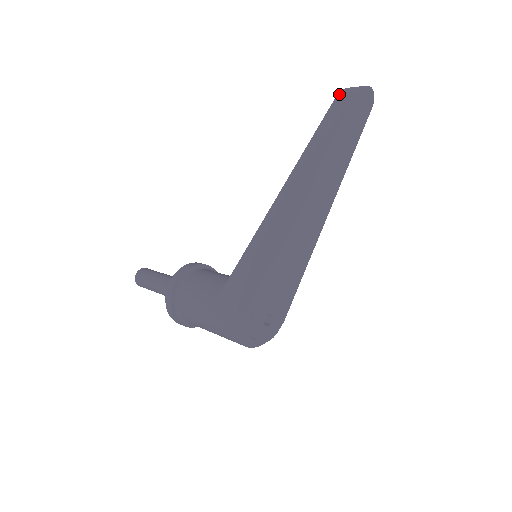
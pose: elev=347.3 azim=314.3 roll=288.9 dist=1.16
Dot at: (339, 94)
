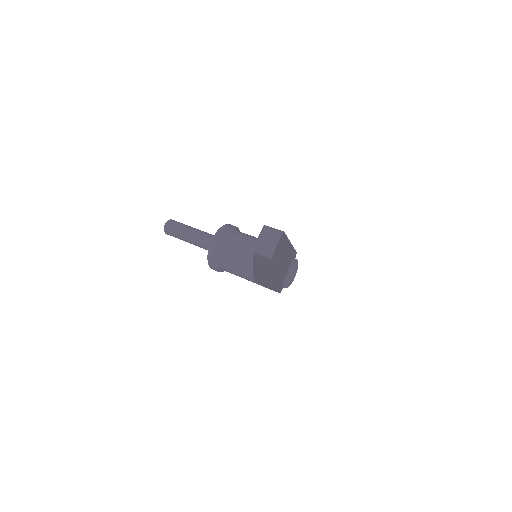
Dot at: (254, 254)
